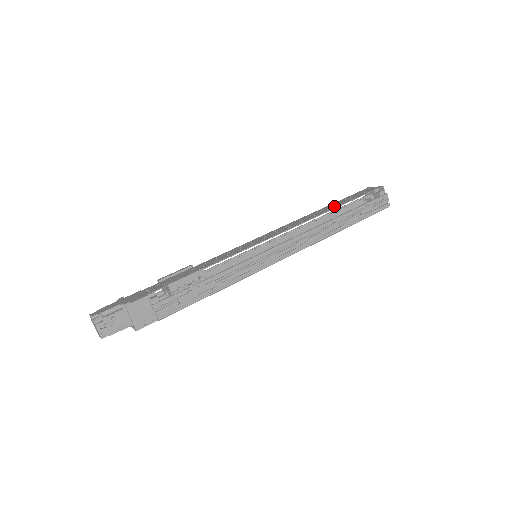
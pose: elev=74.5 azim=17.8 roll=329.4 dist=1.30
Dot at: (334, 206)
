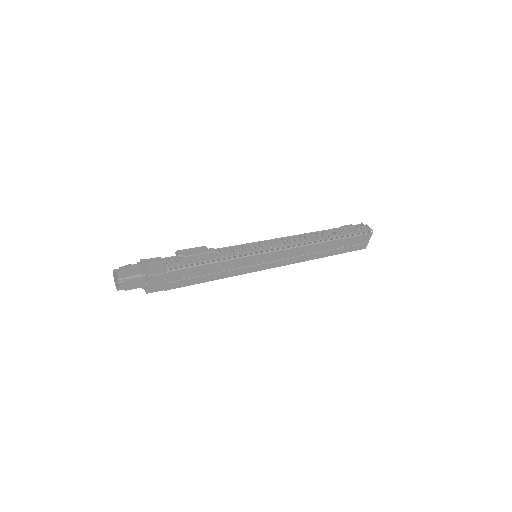
Dot at: occluded
